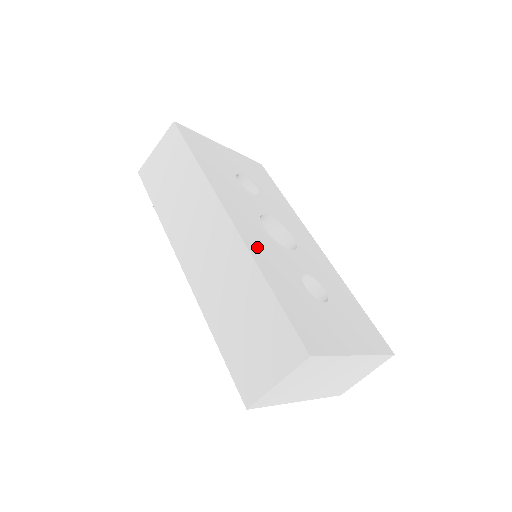
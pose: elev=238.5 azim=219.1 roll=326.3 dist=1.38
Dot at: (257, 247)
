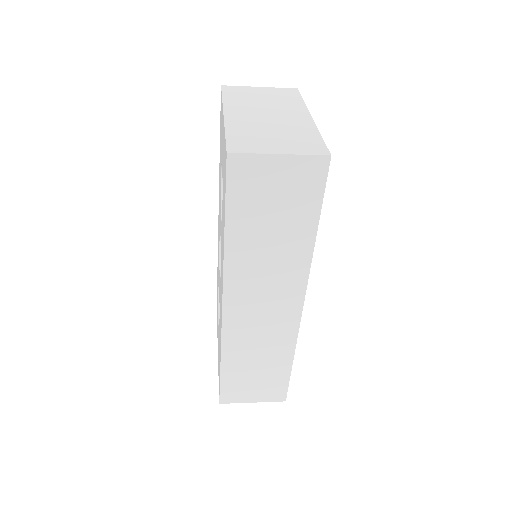
Dot at: occluded
